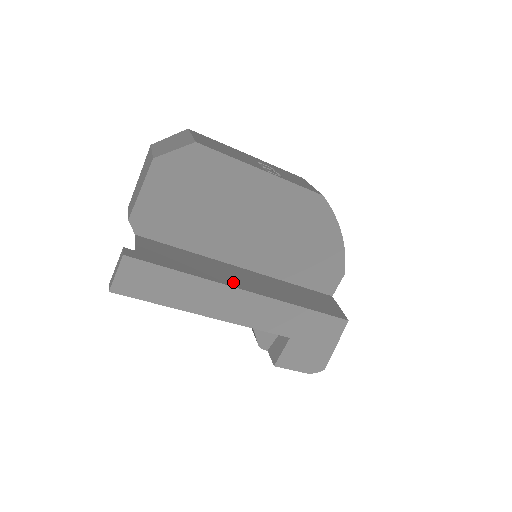
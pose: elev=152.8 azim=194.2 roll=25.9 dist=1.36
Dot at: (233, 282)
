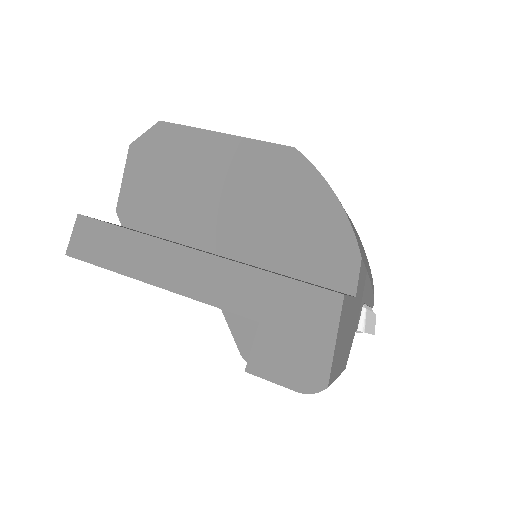
Dot at: (186, 246)
